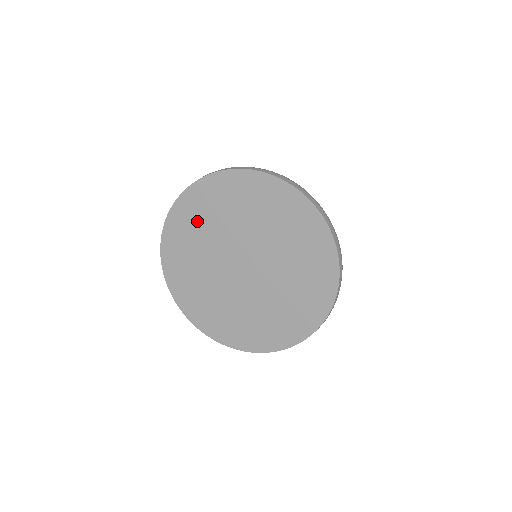
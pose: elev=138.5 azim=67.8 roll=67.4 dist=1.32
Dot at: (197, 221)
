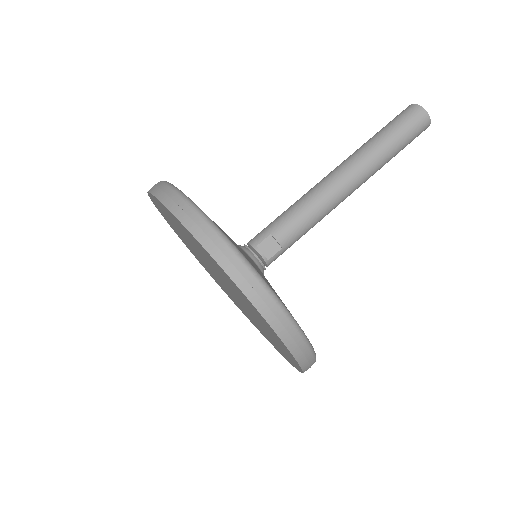
Dot at: (182, 230)
